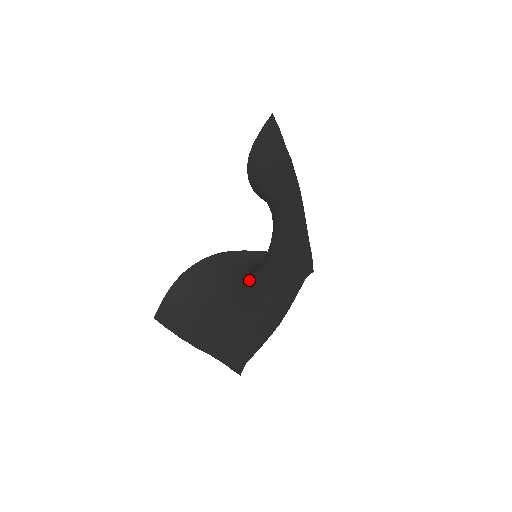
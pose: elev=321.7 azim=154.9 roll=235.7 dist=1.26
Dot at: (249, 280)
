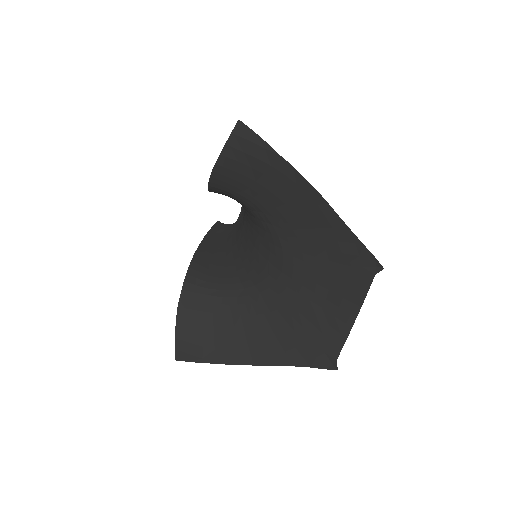
Dot at: (266, 282)
